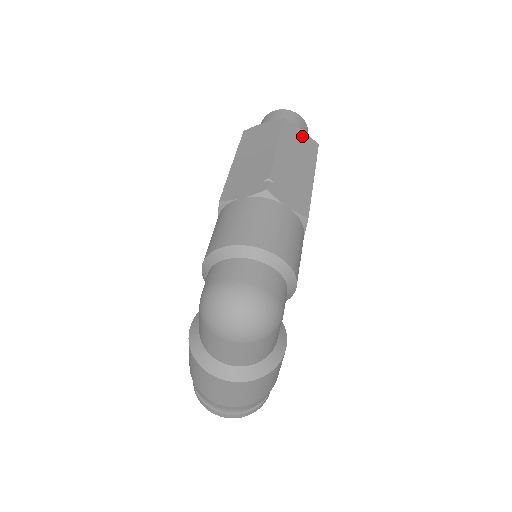
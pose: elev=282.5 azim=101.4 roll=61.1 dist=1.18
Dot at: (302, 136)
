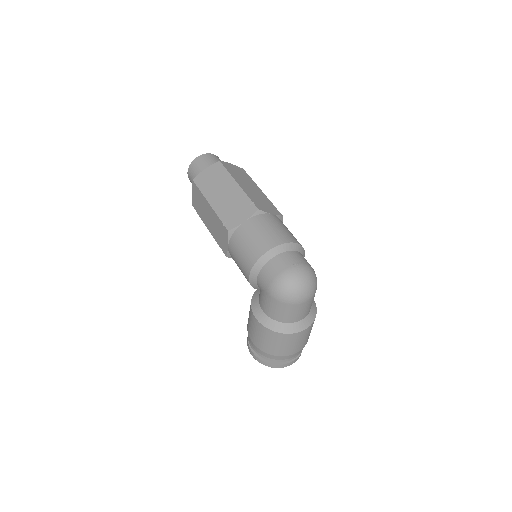
Dot at: (234, 168)
